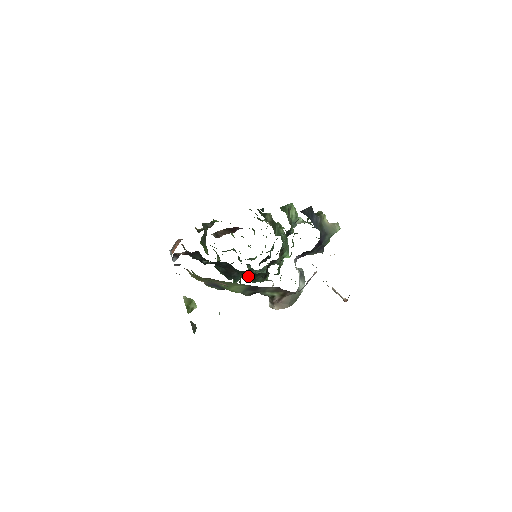
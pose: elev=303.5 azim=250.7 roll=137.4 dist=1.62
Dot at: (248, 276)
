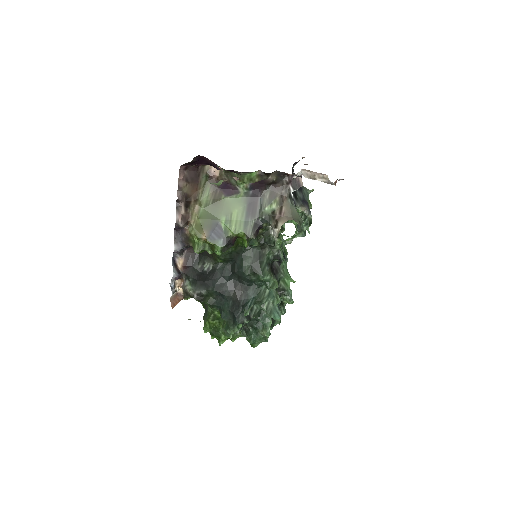
Dot at: (253, 266)
